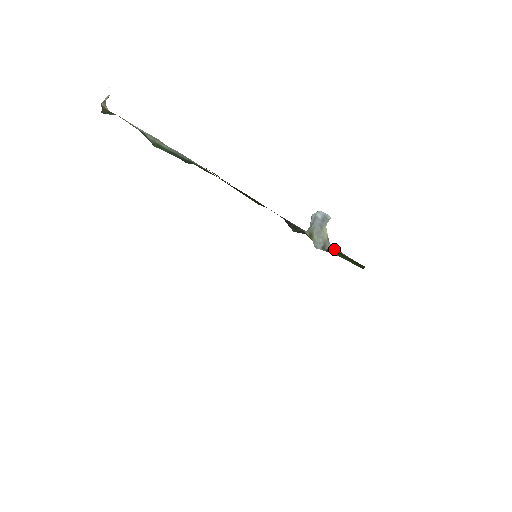
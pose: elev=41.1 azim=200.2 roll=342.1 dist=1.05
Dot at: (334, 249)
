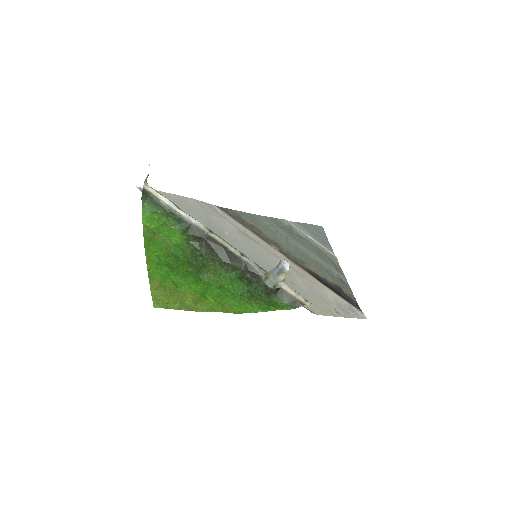
Dot at: (282, 289)
